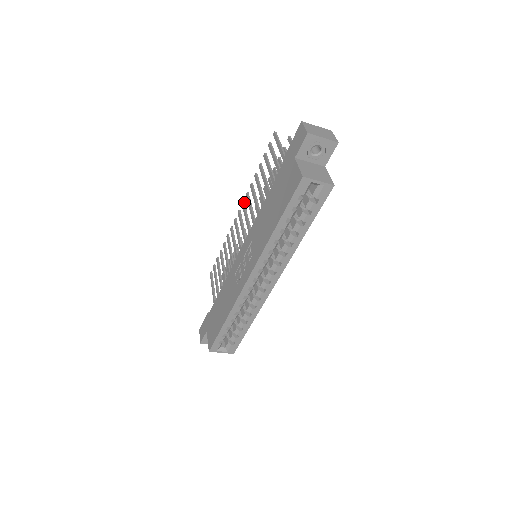
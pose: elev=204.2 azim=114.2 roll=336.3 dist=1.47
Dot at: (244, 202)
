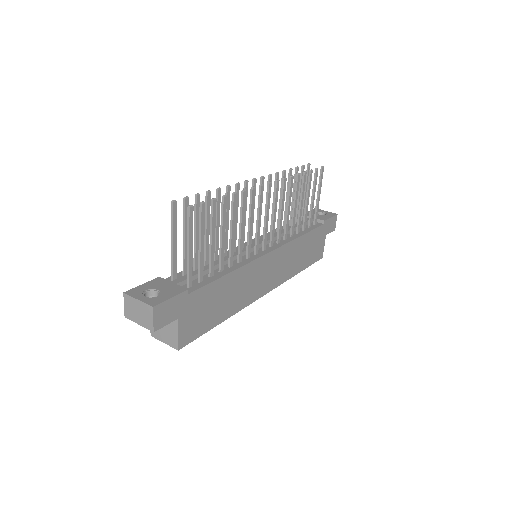
Dot at: (245, 184)
